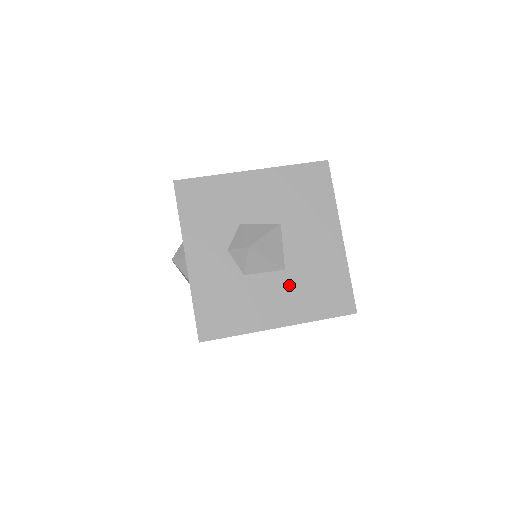
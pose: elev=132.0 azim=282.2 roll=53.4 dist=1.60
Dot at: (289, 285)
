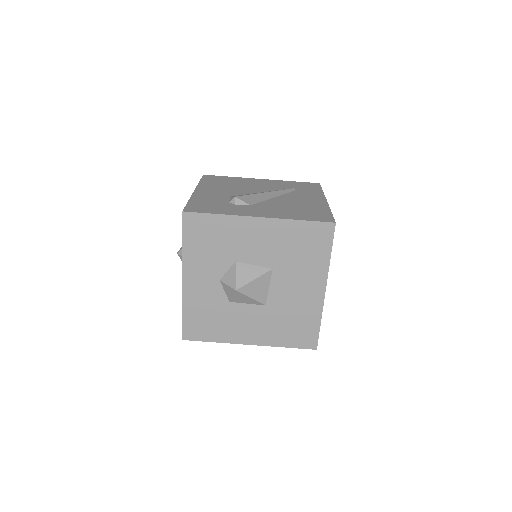
Dot at: (266, 317)
